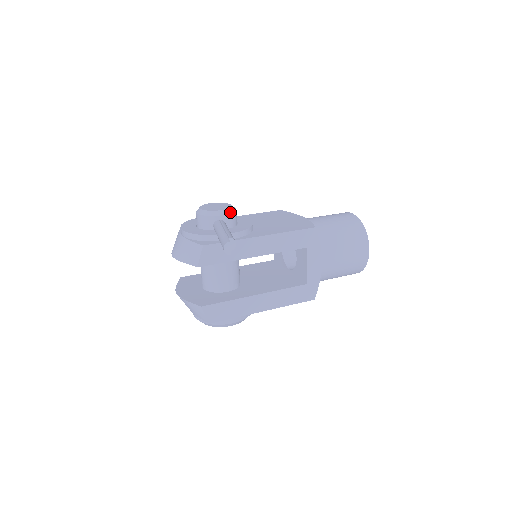
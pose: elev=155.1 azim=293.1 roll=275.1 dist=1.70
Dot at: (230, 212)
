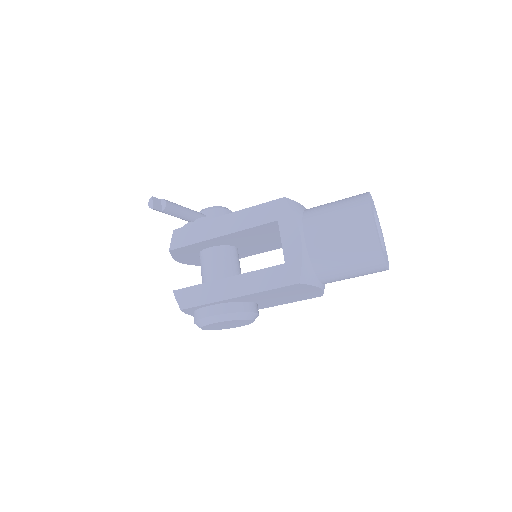
Dot at: (214, 208)
